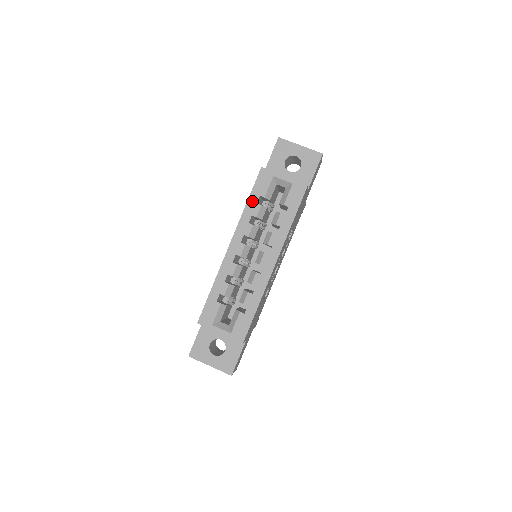
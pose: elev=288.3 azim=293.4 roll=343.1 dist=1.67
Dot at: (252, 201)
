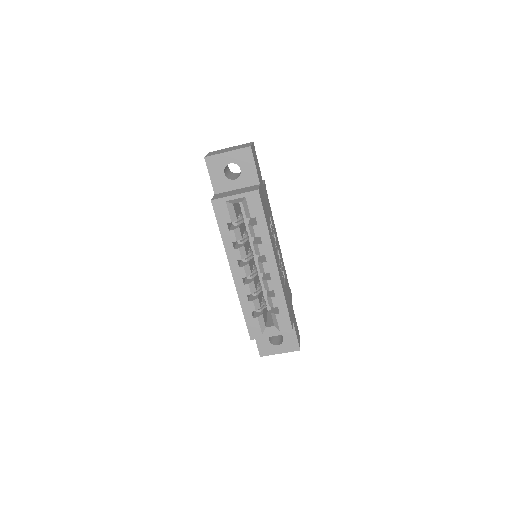
Dot at: (224, 231)
